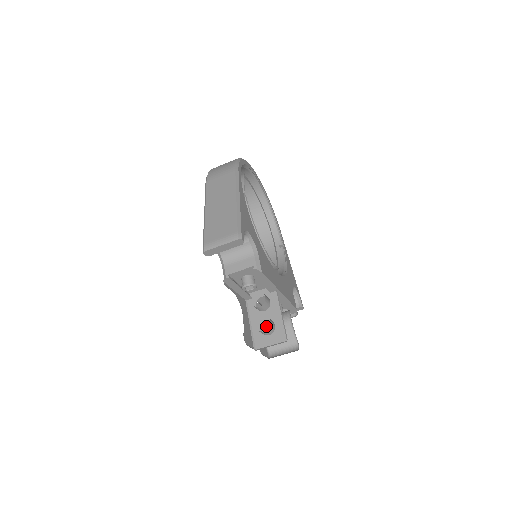
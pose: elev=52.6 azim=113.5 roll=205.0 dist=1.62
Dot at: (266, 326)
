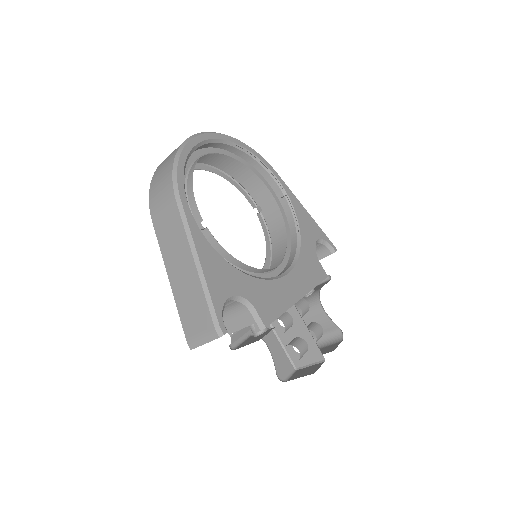
Dot at: occluded
